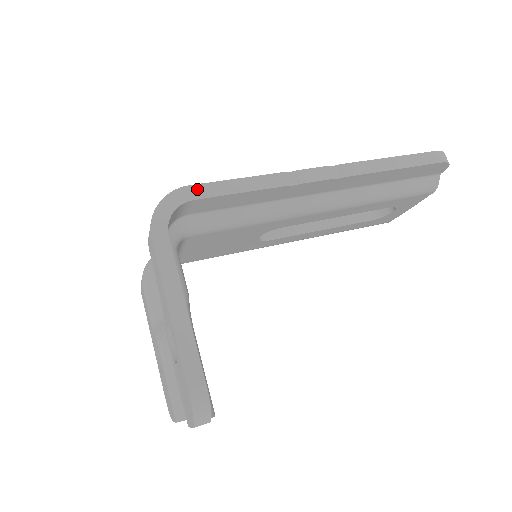
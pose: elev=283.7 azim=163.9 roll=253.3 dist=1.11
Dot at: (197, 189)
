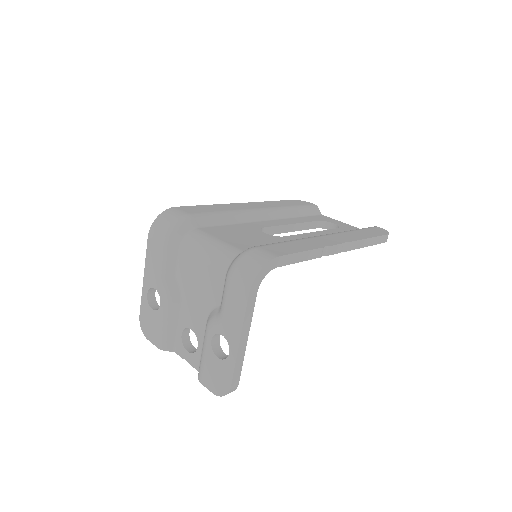
Dot at: (282, 259)
